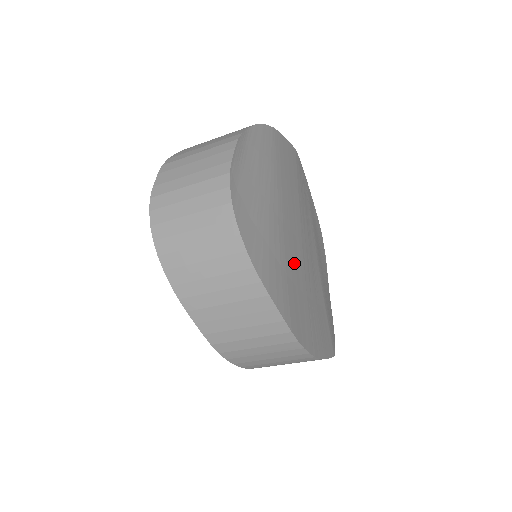
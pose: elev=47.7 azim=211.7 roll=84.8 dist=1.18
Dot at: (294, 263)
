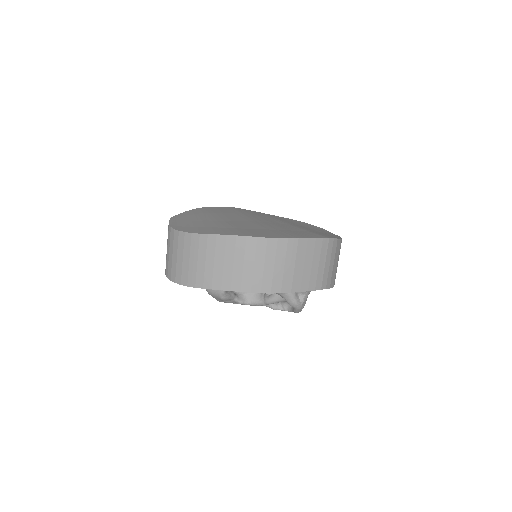
Dot at: (244, 226)
